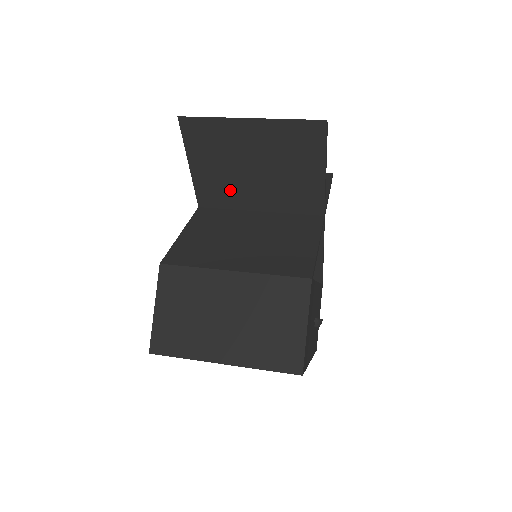
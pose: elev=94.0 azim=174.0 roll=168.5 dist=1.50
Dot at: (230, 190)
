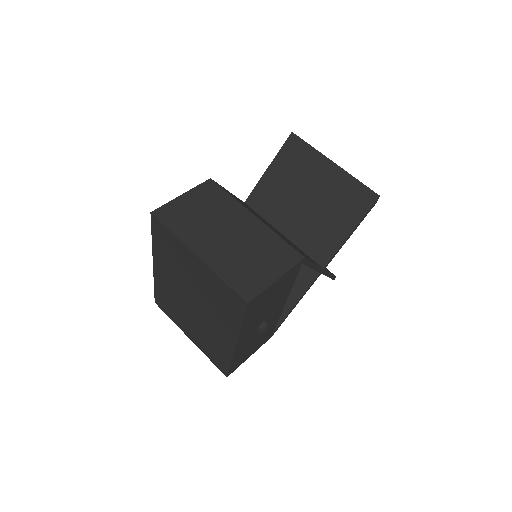
Dot at: (277, 204)
